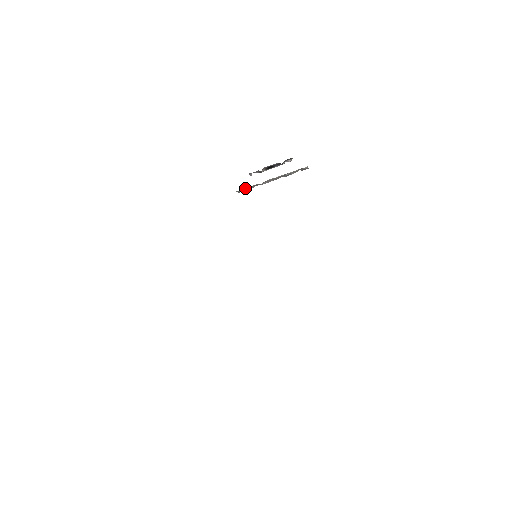
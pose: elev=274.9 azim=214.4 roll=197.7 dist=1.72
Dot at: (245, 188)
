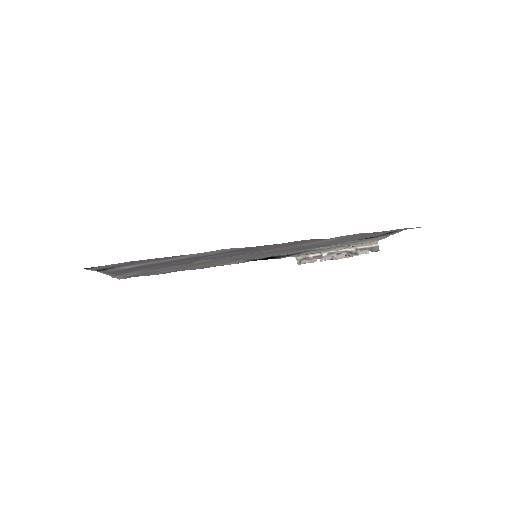
Dot at: (305, 257)
